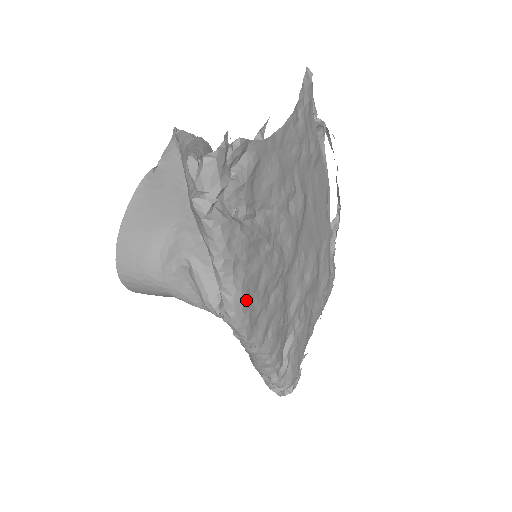
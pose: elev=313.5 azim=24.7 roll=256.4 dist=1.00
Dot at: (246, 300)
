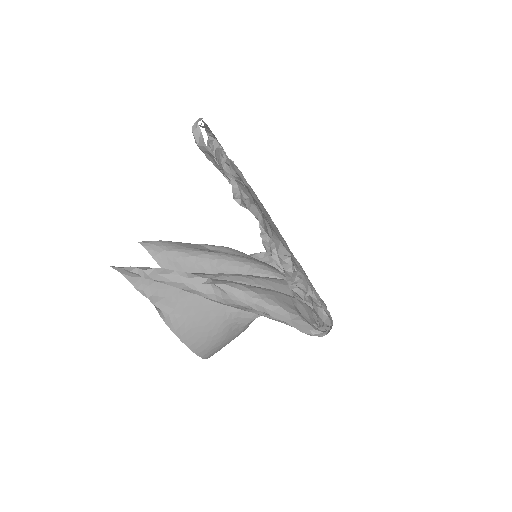
Dot at: occluded
